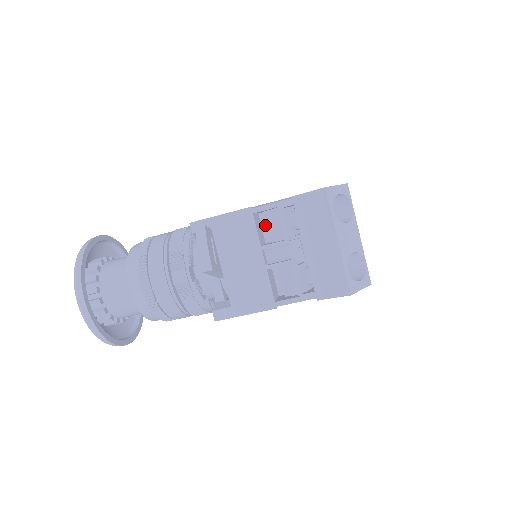
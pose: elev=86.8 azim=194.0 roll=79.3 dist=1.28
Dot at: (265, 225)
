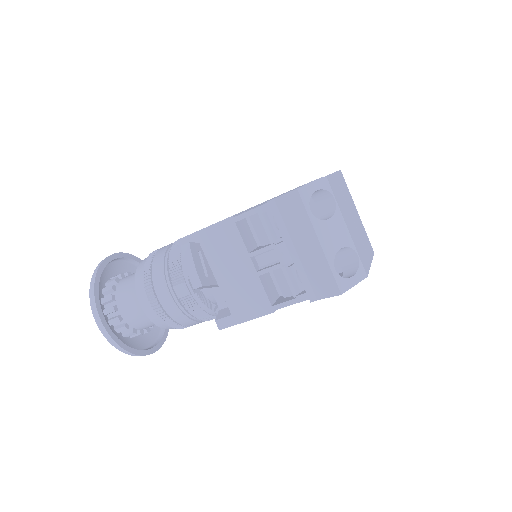
Dot at: occluded
